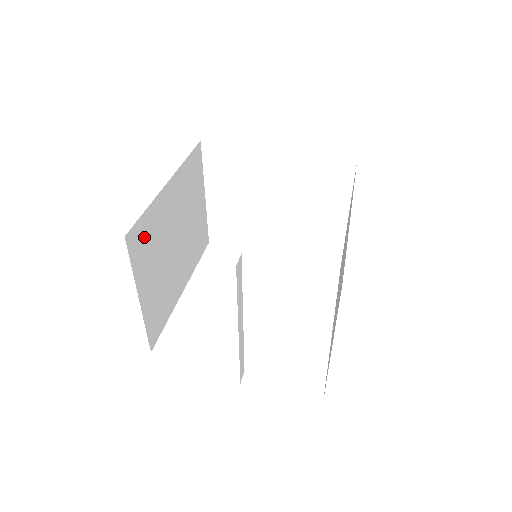
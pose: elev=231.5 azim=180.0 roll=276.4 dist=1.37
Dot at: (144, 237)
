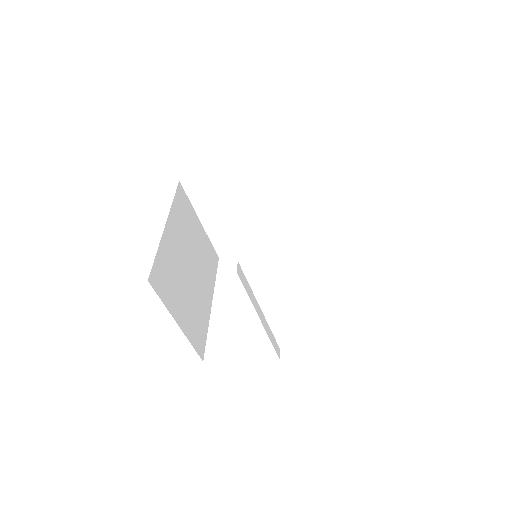
Dot at: (163, 275)
